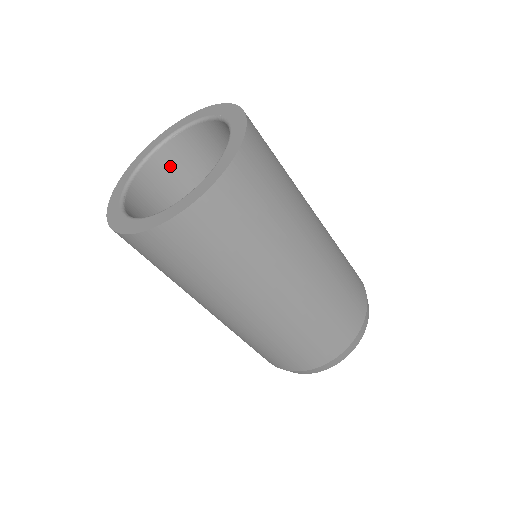
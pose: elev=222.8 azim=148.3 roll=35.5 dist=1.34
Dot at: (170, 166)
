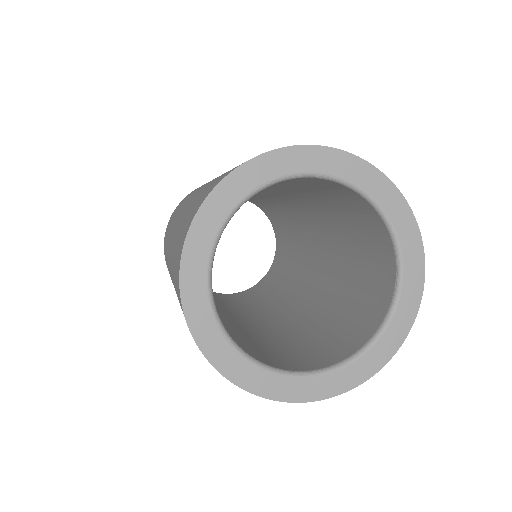
Dot at: occluded
